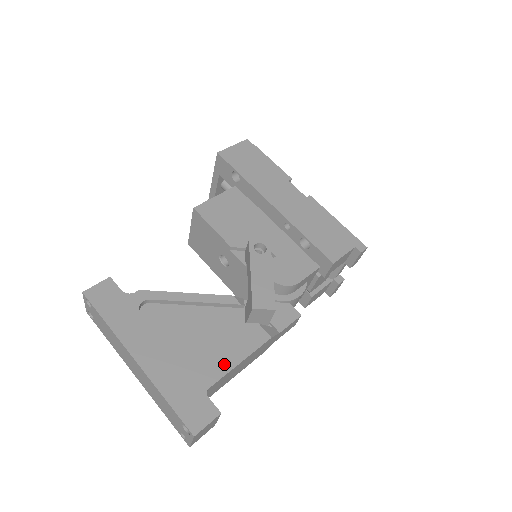
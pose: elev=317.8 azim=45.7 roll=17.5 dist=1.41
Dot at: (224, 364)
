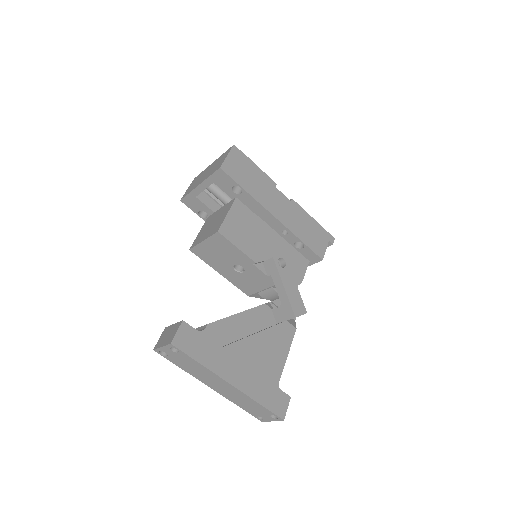
Dot at: (280, 361)
